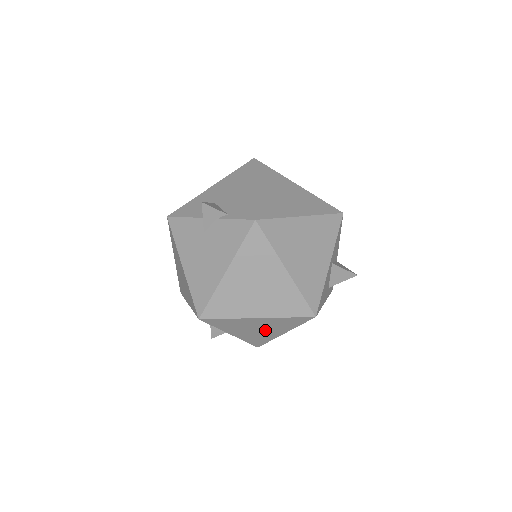
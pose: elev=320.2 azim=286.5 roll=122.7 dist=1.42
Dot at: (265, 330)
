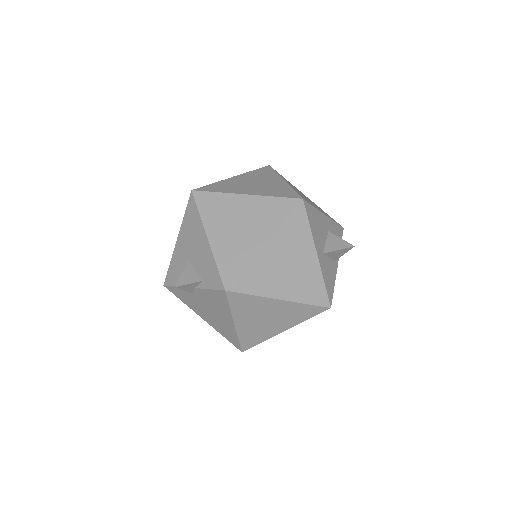
Dot at: (246, 230)
